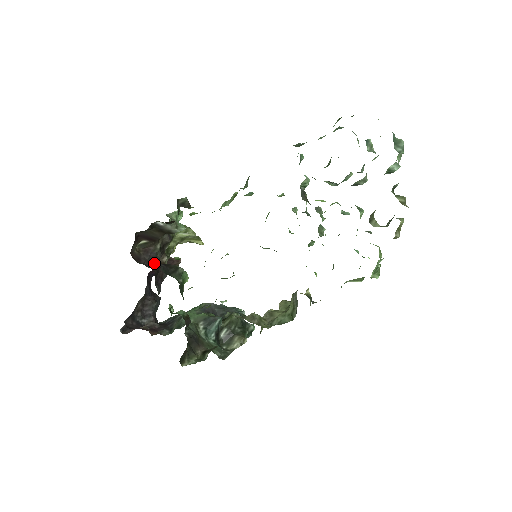
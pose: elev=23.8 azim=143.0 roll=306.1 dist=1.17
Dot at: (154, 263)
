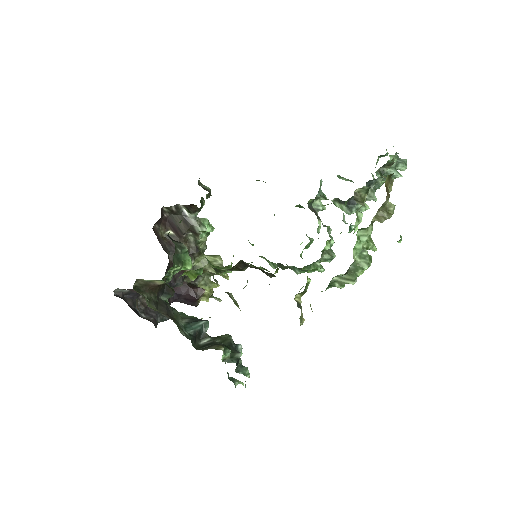
Dot at: occluded
